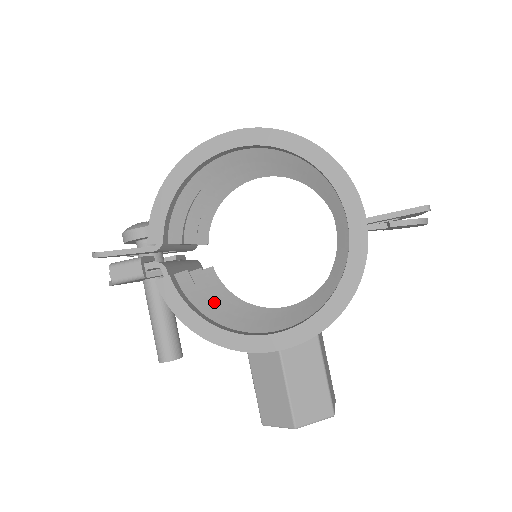
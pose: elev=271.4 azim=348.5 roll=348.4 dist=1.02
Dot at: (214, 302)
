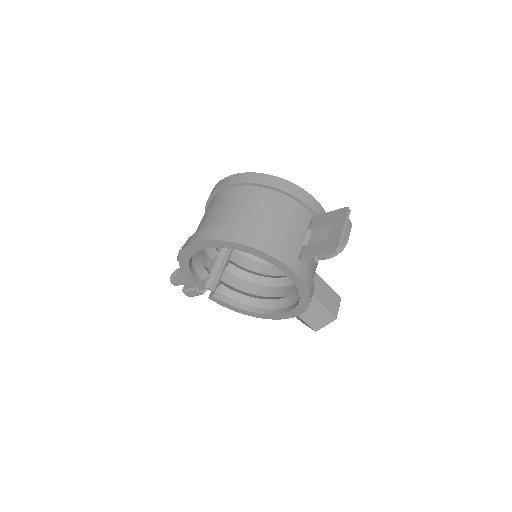
Dot at: (247, 278)
